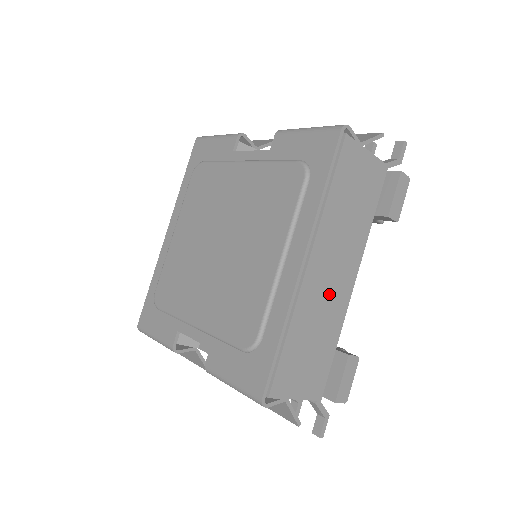
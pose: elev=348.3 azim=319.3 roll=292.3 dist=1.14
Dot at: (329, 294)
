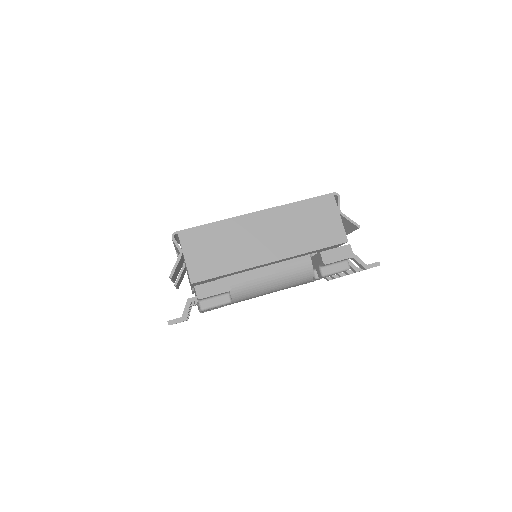
Dot at: (253, 243)
